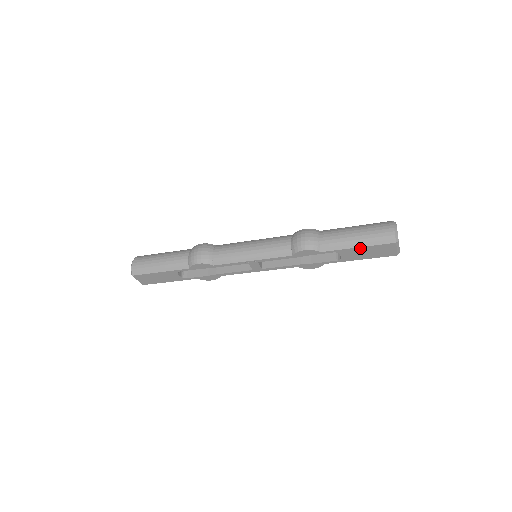
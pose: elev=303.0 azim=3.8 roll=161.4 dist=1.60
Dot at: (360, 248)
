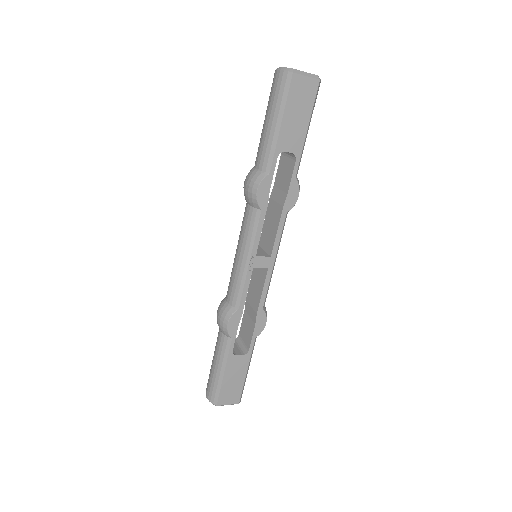
Dot at: (284, 122)
